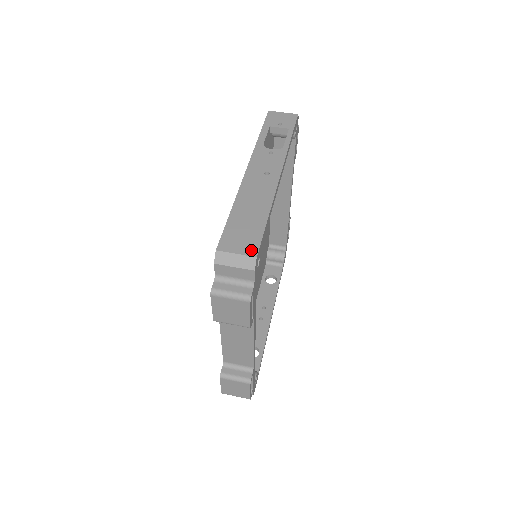
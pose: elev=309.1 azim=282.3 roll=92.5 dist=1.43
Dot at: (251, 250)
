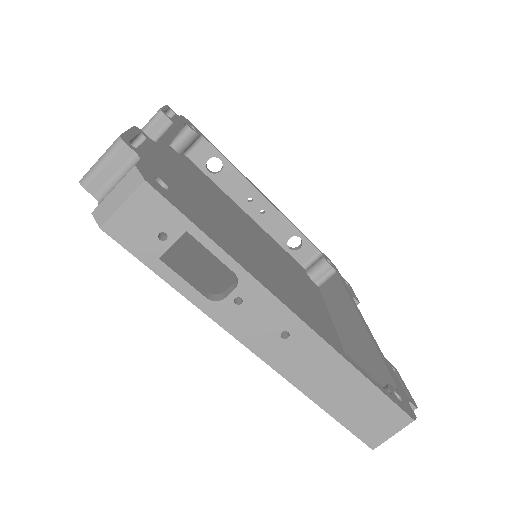
Dot at: (401, 421)
